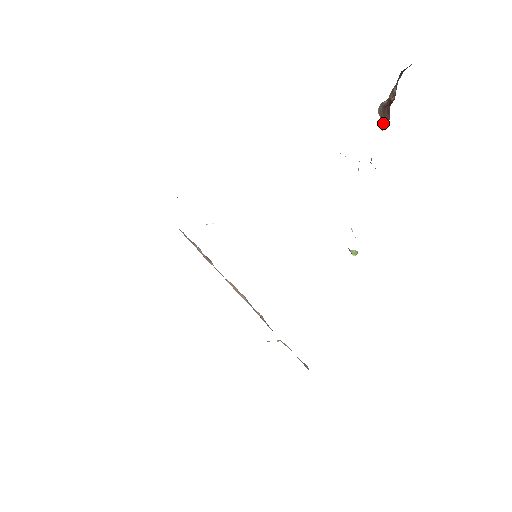
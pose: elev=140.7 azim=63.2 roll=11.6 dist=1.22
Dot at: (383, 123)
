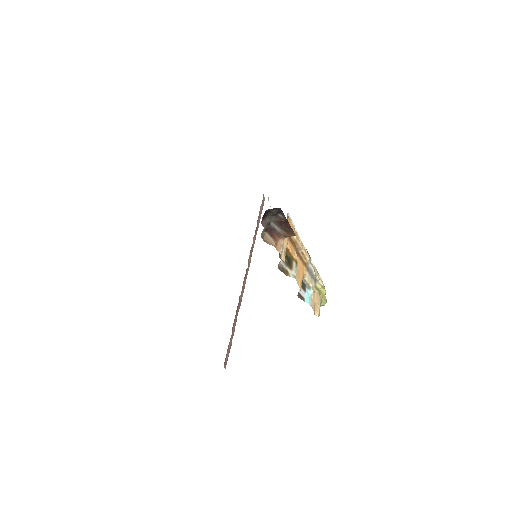
Dot at: (285, 232)
